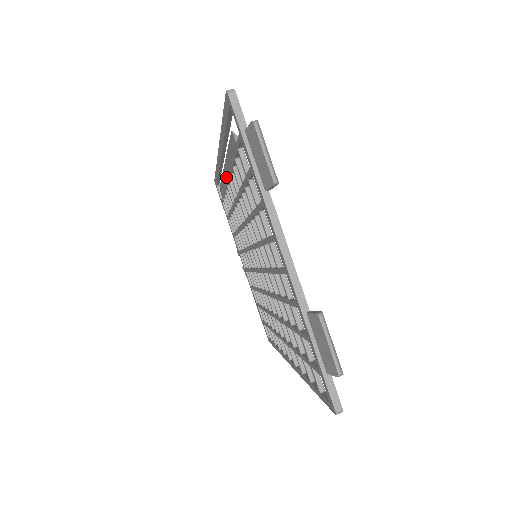
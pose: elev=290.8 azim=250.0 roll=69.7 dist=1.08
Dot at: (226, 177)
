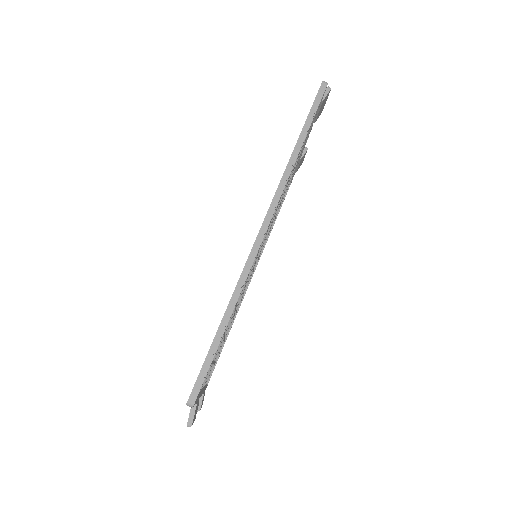
Dot at: occluded
